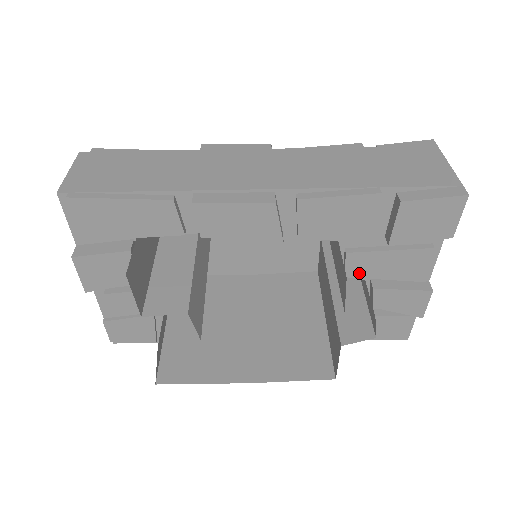
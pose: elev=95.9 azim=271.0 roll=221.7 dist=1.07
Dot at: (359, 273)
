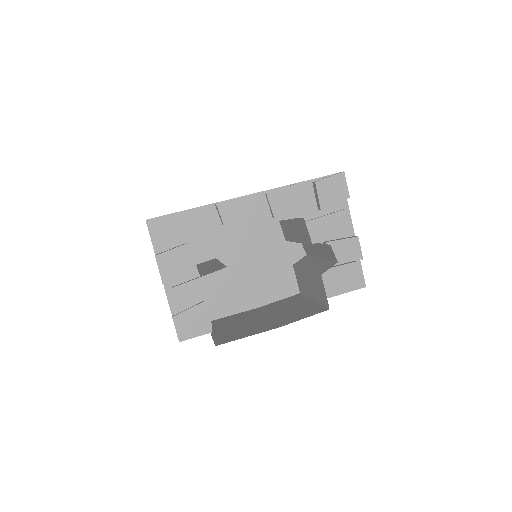
Dot at: (314, 236)
